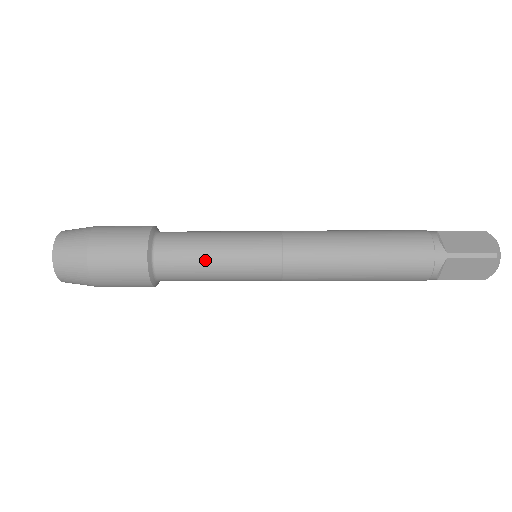
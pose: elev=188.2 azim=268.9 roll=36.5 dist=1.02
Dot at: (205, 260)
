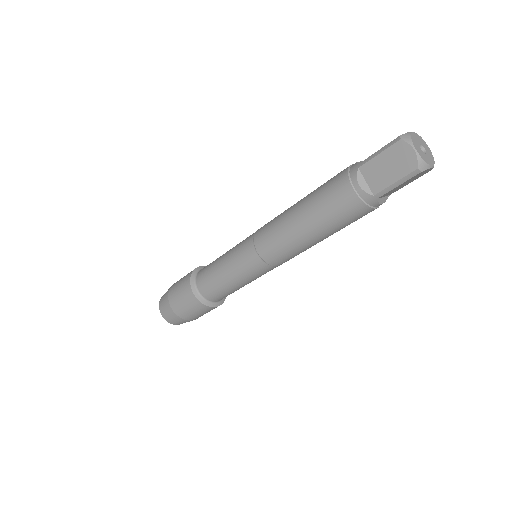
Dot at: (217, 265)
